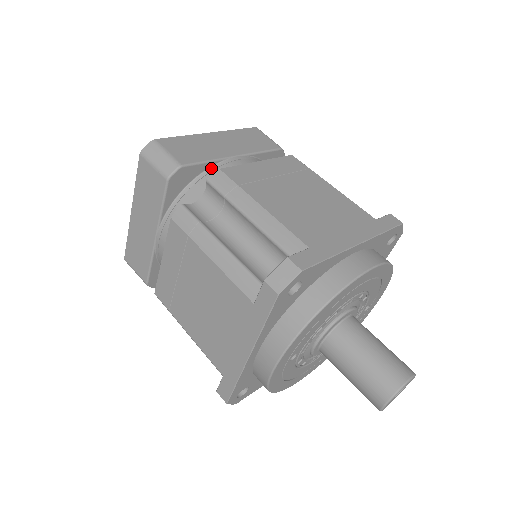
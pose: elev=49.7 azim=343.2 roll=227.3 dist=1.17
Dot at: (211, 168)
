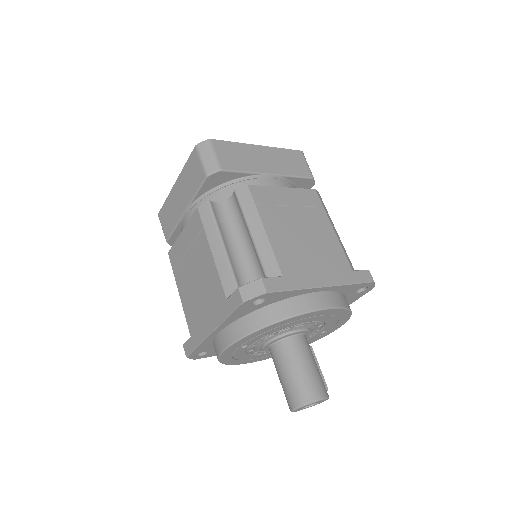
Dot at: (245, 178)
